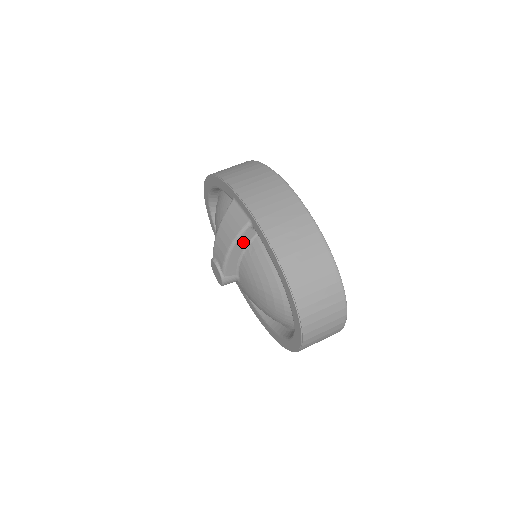
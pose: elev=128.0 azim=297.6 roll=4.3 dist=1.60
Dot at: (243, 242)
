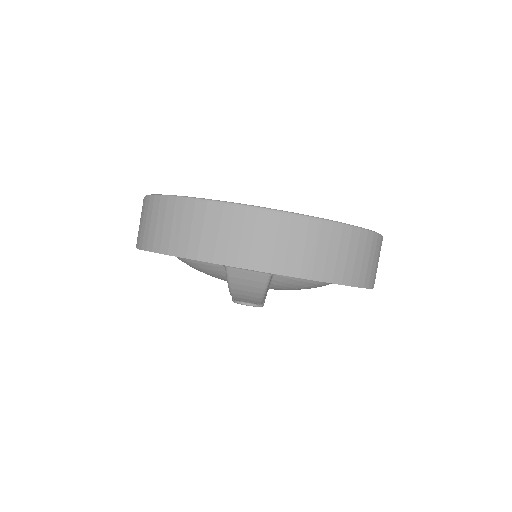
Dot at: (269, 283)
